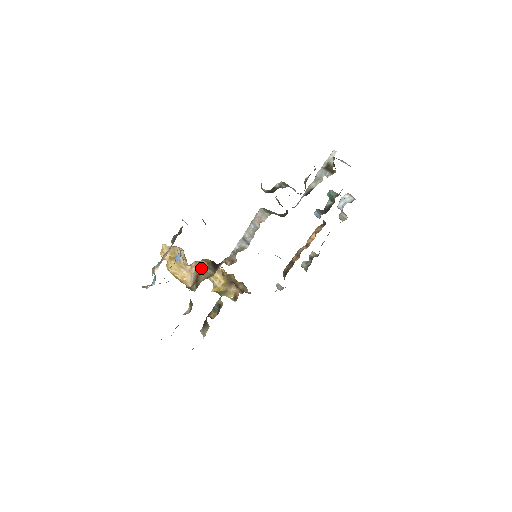
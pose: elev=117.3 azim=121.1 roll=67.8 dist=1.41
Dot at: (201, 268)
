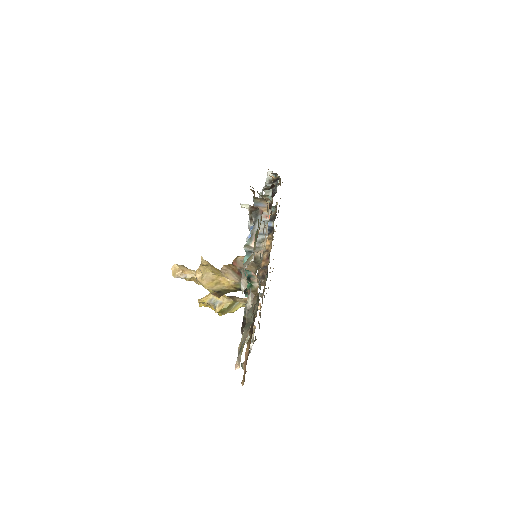
Dot at: occluded
